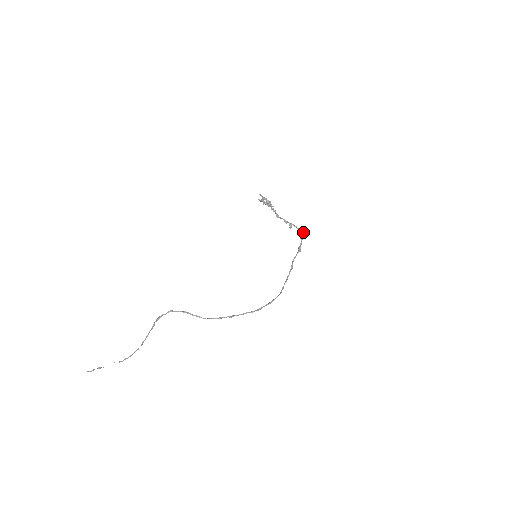
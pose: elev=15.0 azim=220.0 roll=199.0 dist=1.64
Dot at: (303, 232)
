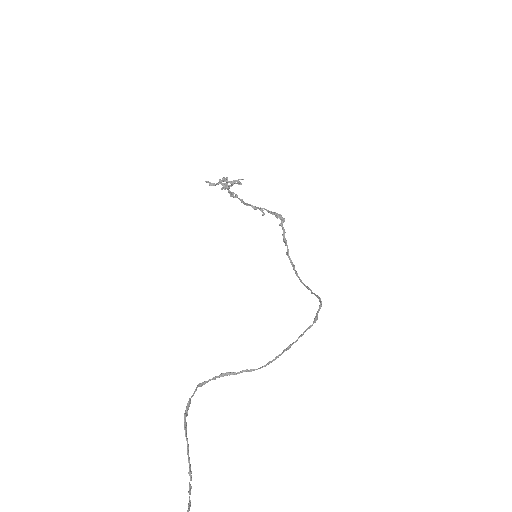
Dot at: (279, 216)
